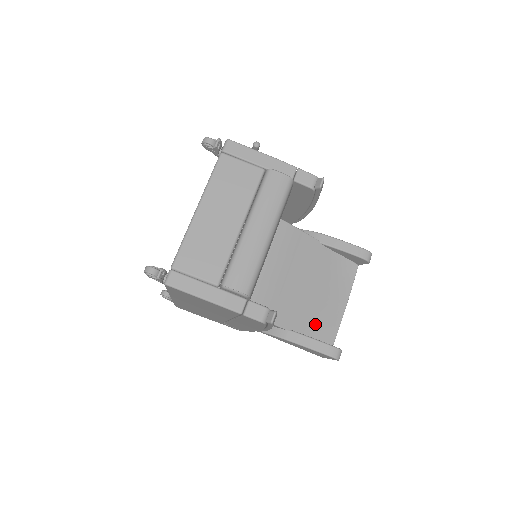
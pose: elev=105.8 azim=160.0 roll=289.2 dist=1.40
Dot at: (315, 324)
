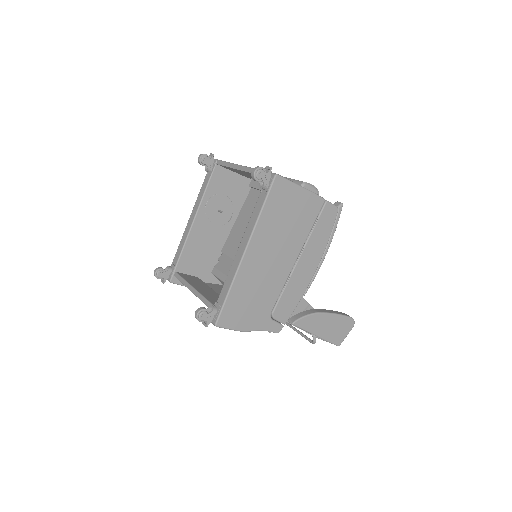
Dot at: occluded
